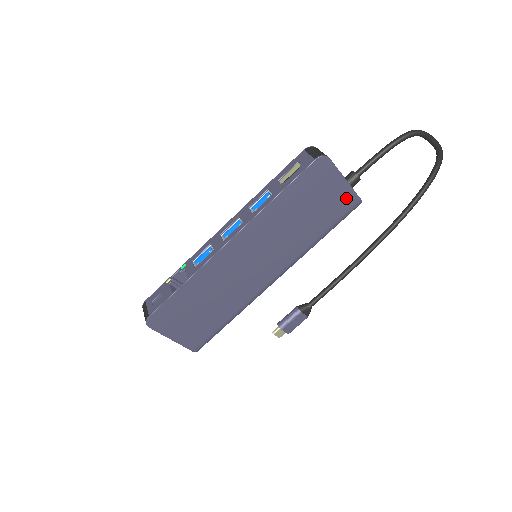
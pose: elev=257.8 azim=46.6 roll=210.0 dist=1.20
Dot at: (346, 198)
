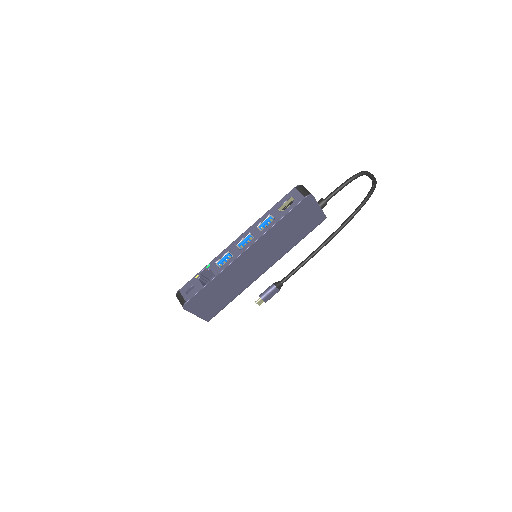
Dot at: (318, 217)
